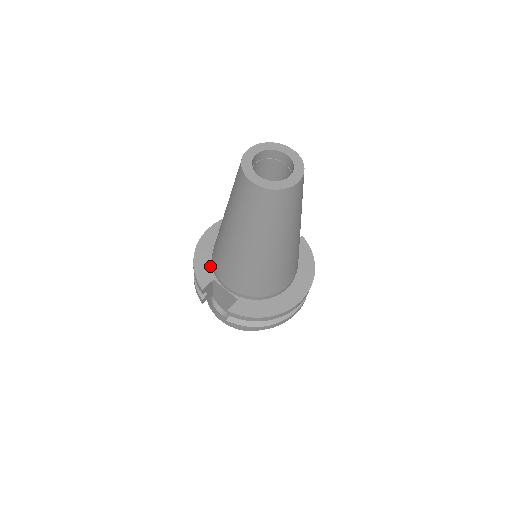
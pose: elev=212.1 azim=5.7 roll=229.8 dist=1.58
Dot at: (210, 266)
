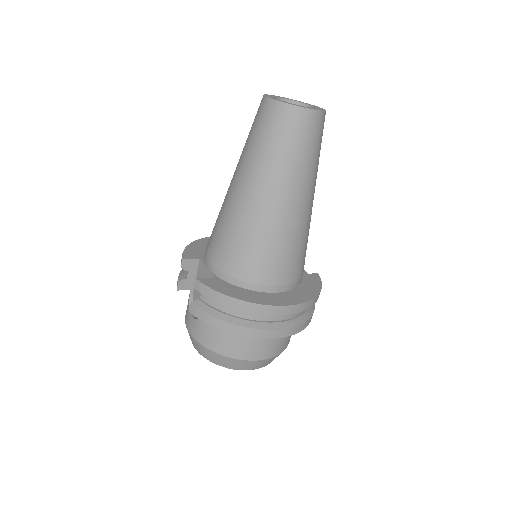
Dot at: (204, 251)
